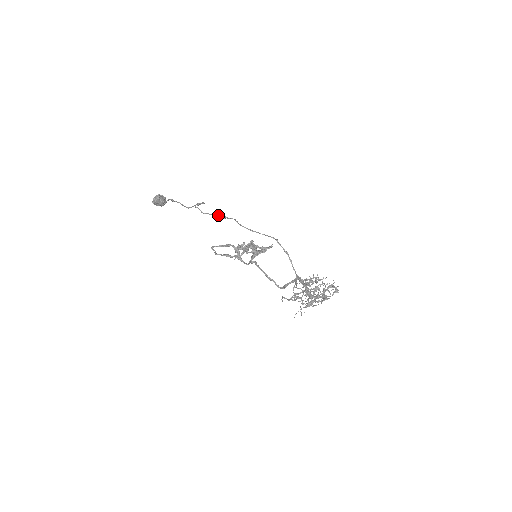
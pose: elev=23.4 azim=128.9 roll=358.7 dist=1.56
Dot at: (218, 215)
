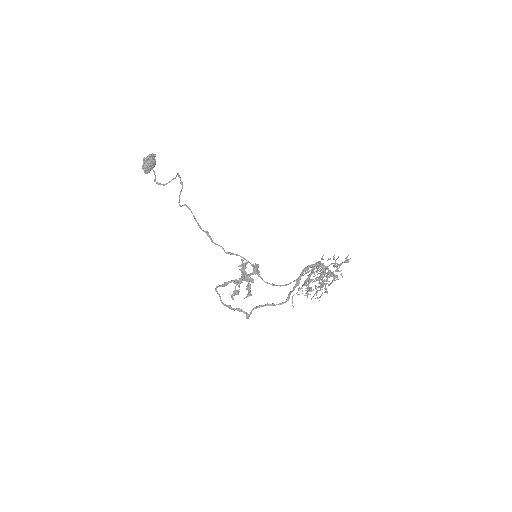
Dot at: occluded
